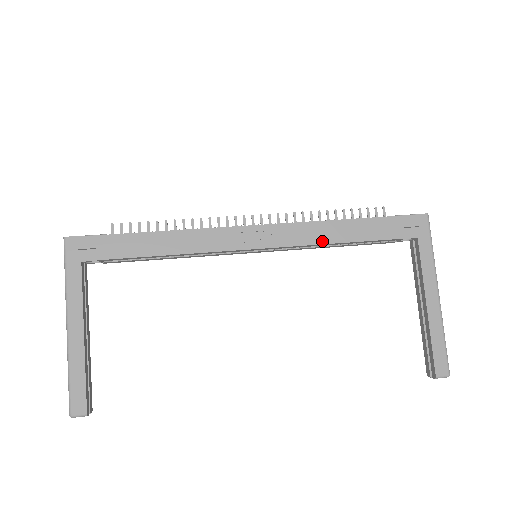
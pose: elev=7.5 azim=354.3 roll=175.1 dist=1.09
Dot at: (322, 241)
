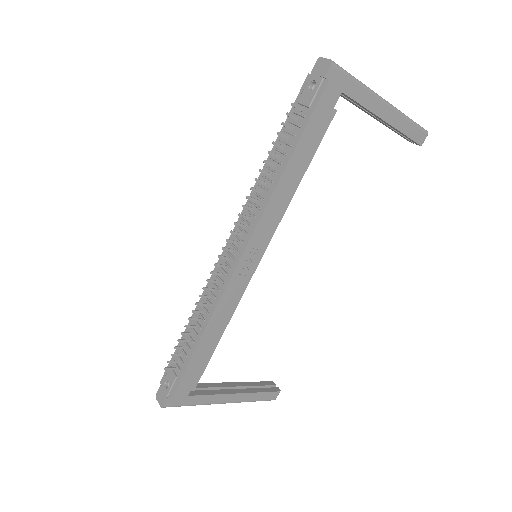
Dot at: (289, 199)
